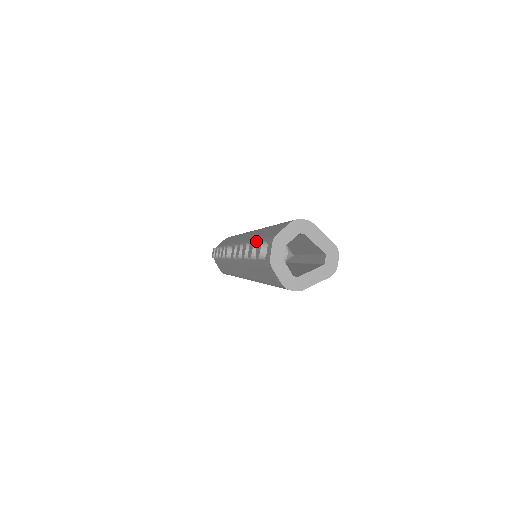
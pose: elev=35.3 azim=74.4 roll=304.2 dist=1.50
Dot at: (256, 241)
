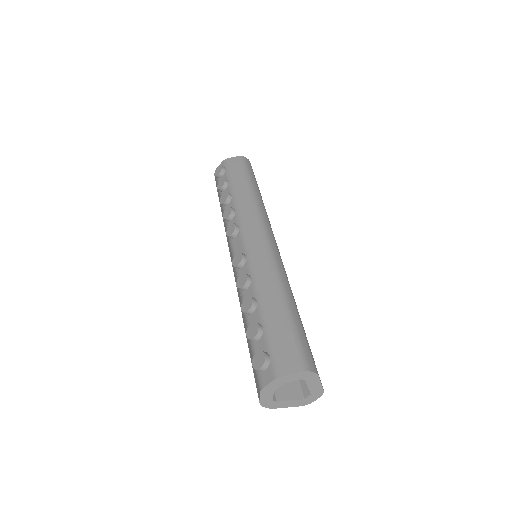
Dot at: (262, 318)
